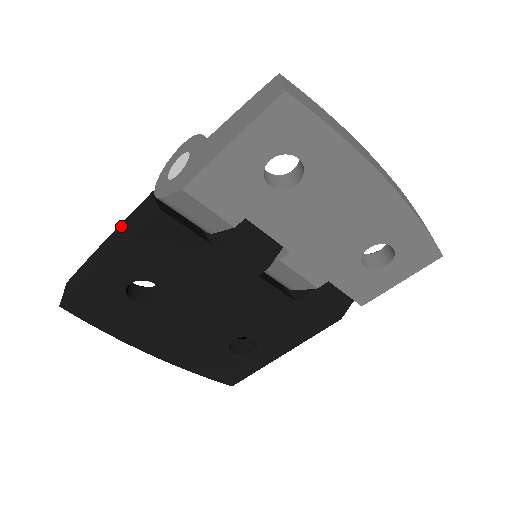
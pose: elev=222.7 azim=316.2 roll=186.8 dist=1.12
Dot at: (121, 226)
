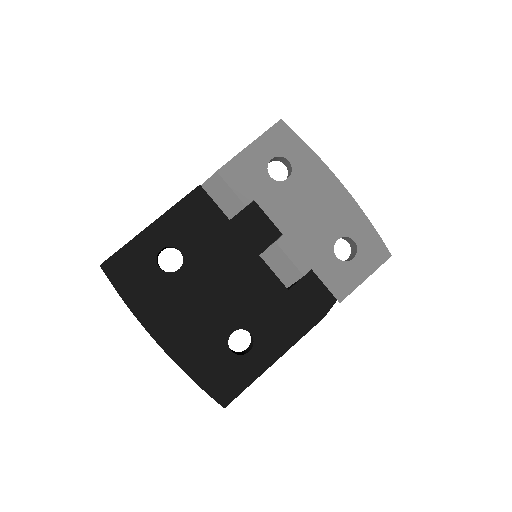
Dot at: occluded
